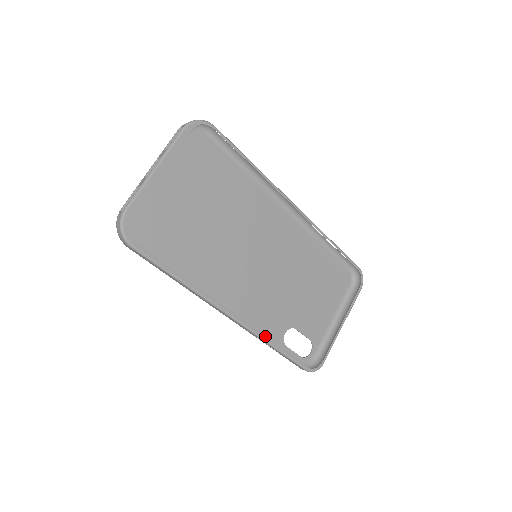
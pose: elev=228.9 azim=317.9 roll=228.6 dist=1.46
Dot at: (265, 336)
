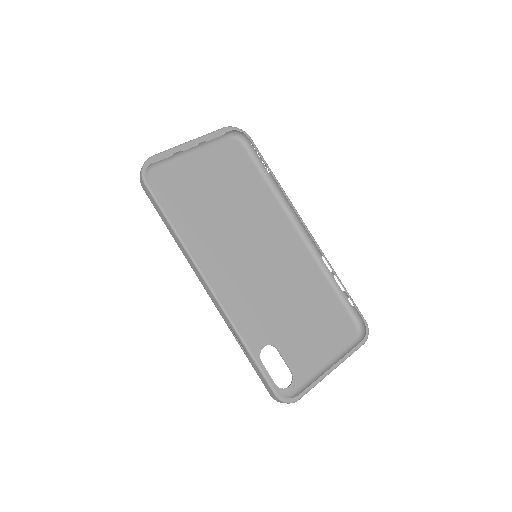
Dot at: occluded
